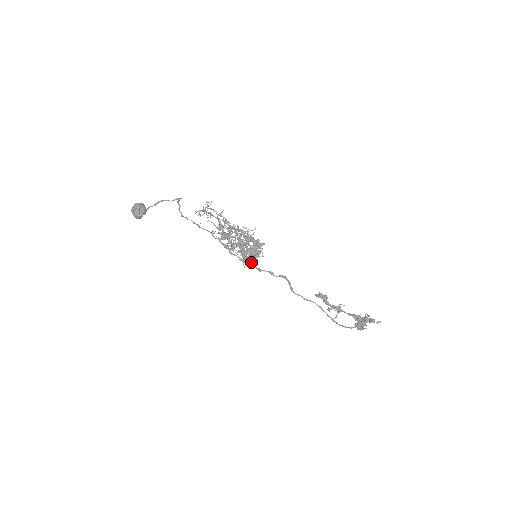
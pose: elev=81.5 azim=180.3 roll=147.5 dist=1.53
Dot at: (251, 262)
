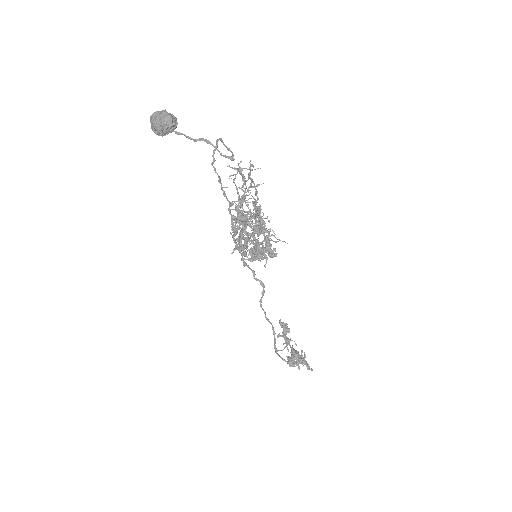
Dot at: occluded
